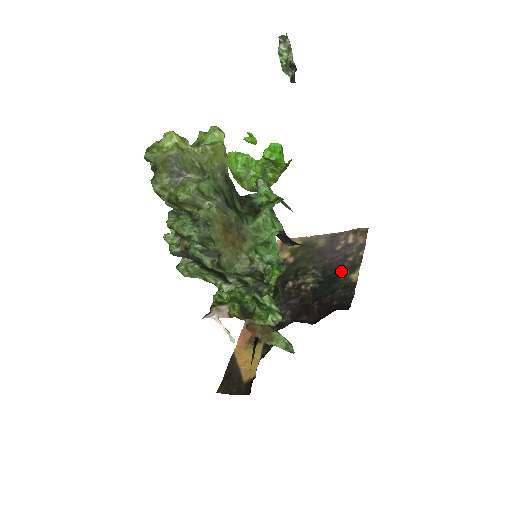
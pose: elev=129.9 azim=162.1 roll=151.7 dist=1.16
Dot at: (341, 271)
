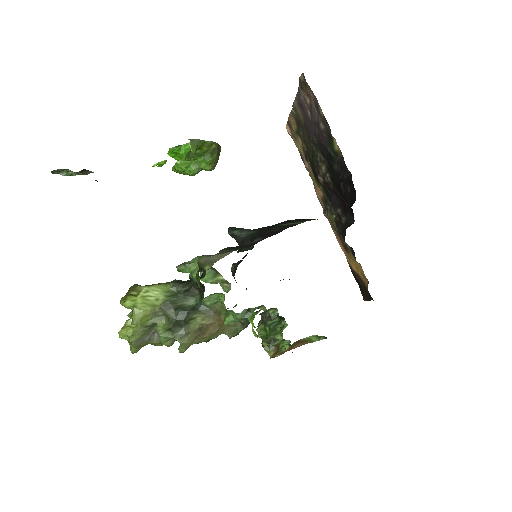
Dot at: (328, 147)
